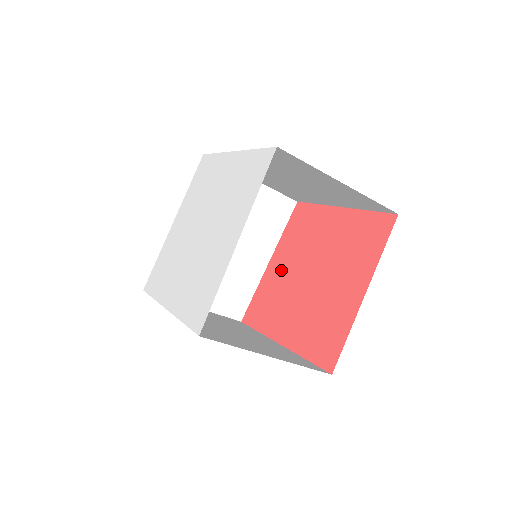
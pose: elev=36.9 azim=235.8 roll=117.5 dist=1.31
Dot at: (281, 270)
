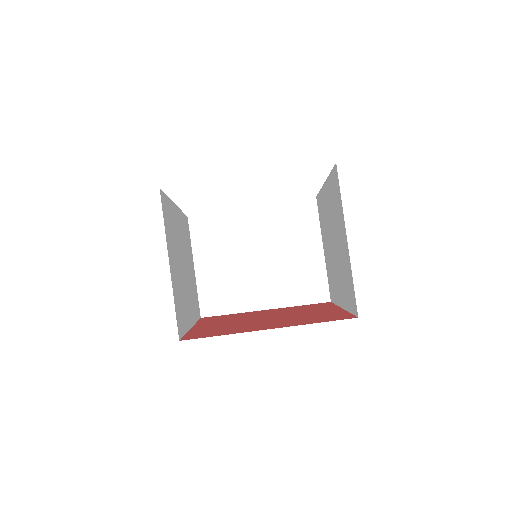
Dot at: (262, 313)
